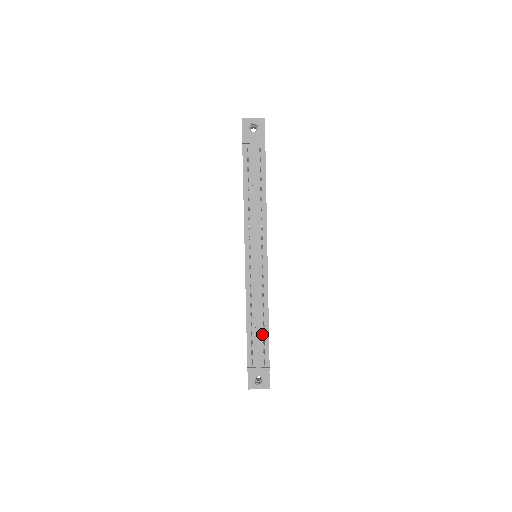
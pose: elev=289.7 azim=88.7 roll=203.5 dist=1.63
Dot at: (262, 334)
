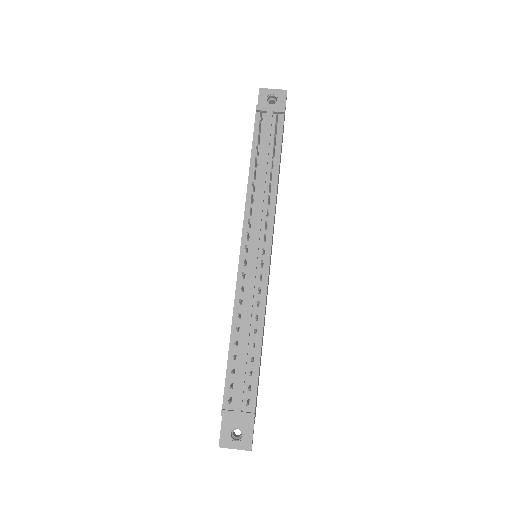
Dot at: (250, 361)
